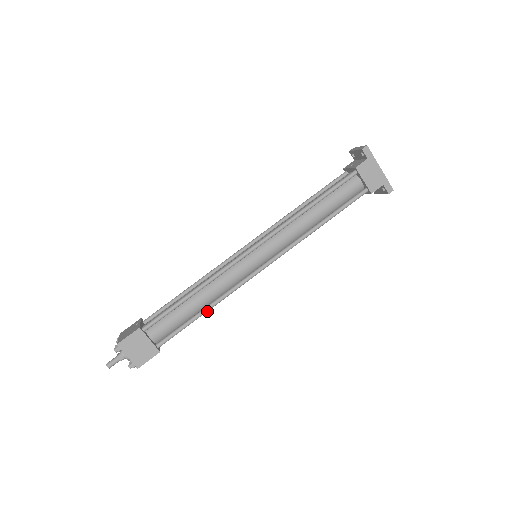
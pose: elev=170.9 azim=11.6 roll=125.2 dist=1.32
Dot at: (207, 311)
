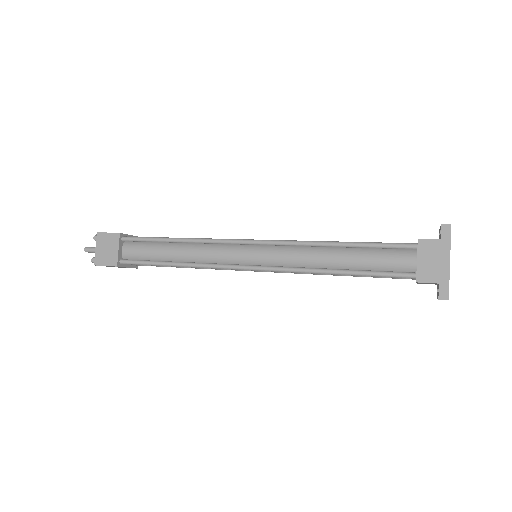
Dot at: (175, 266)
